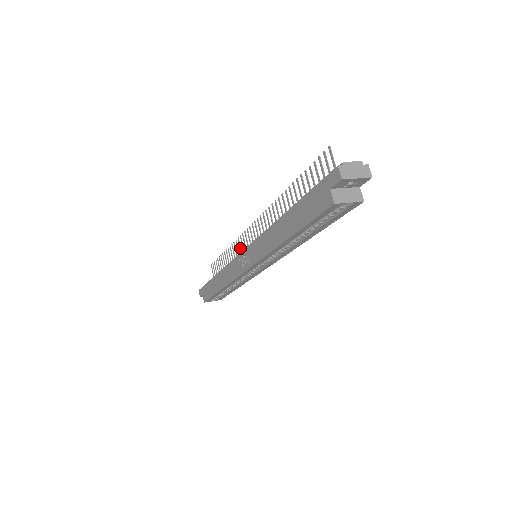
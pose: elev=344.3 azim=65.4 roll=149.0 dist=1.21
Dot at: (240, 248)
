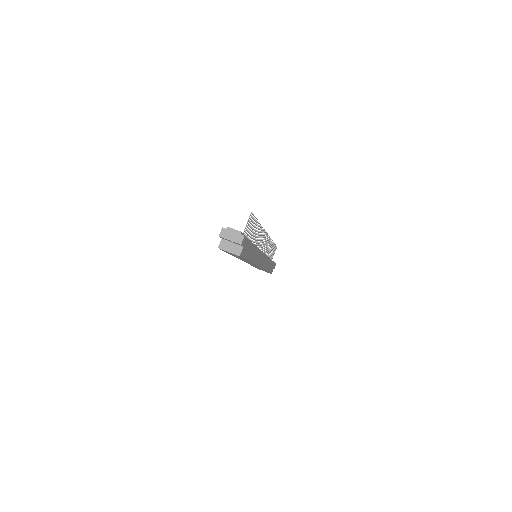
Dot at: (267, 246)
